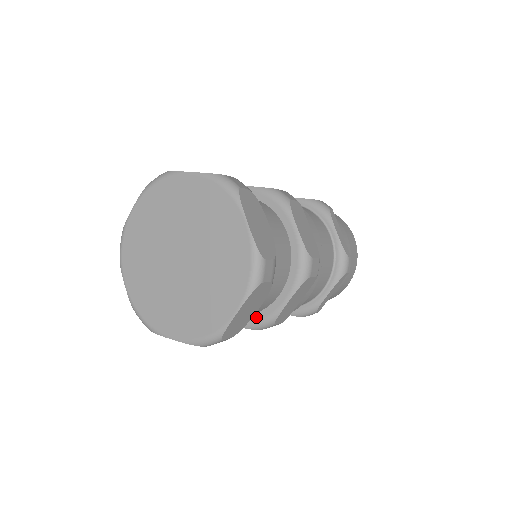
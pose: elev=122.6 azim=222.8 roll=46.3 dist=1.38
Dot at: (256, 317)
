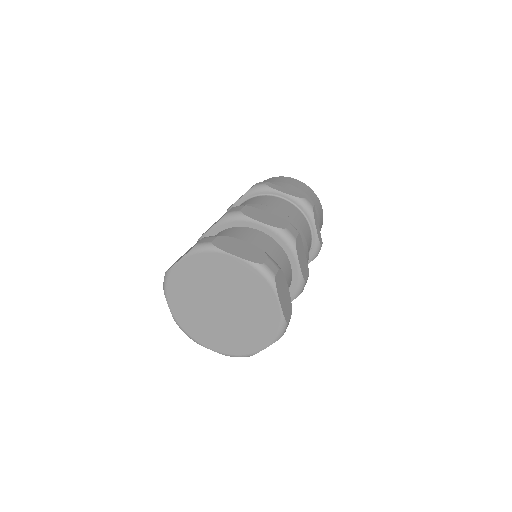
Dot at: occluded
